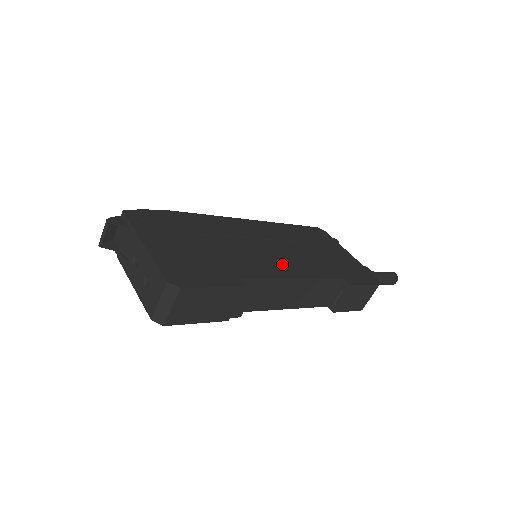
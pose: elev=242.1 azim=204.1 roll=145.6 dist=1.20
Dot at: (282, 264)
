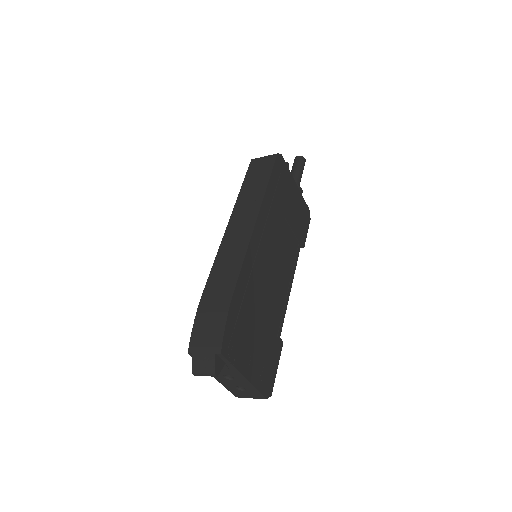
Dot at: (283, 276)
